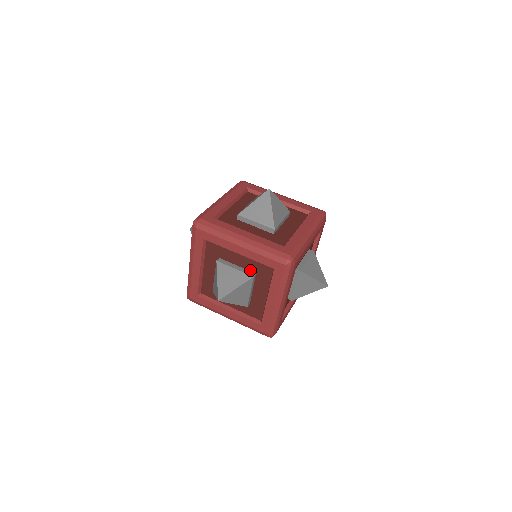
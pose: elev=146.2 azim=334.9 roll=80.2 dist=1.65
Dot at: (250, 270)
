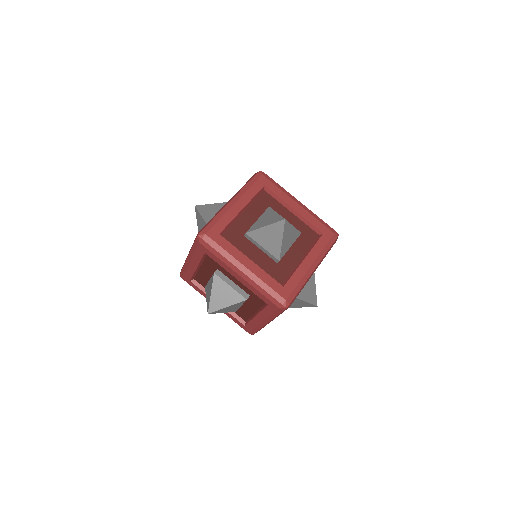
Dot at: occluded
